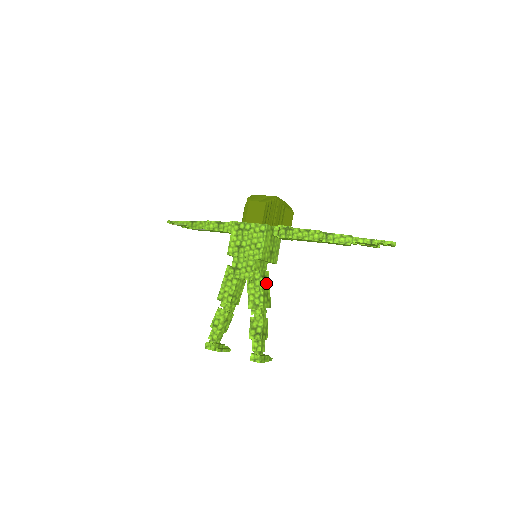
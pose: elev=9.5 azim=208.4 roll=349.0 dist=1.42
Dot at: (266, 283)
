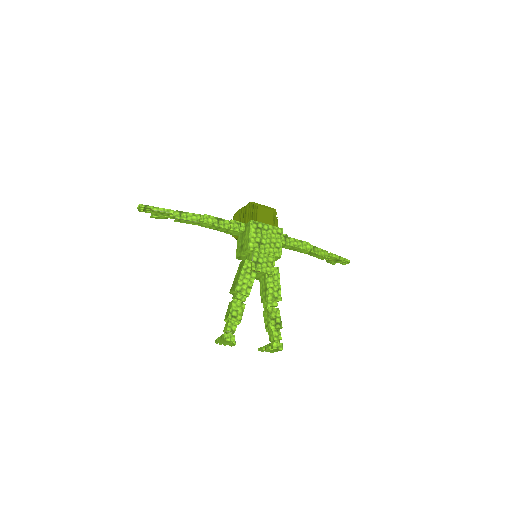
Dot at: occluded
